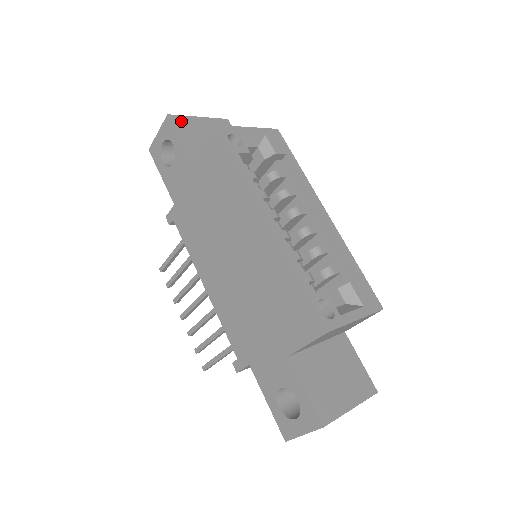
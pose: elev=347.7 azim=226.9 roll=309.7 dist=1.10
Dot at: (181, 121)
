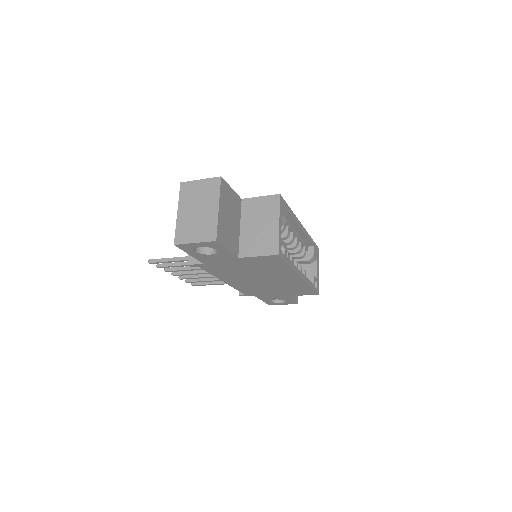
Dot at: (220, 233)
